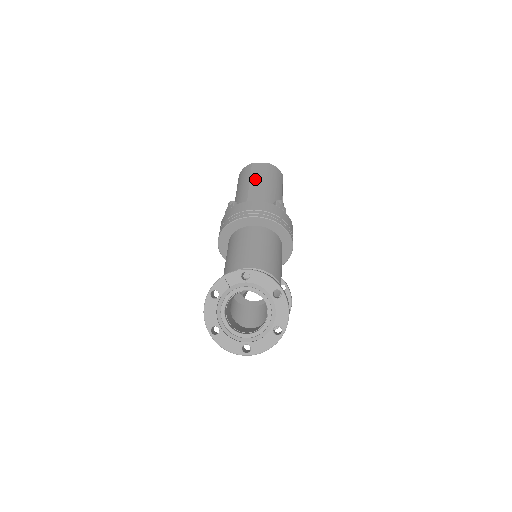
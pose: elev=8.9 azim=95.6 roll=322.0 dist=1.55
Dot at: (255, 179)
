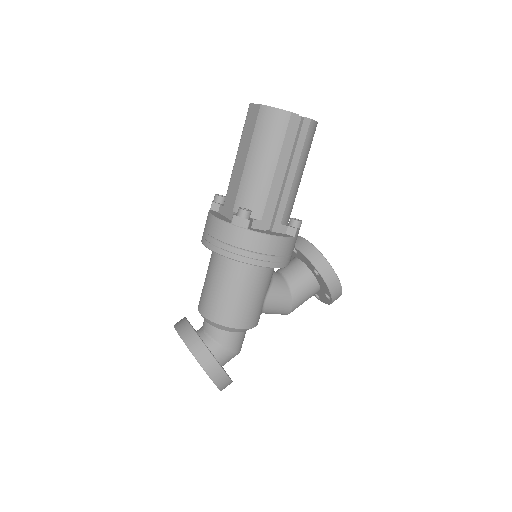
Dot at: (241, 147)
